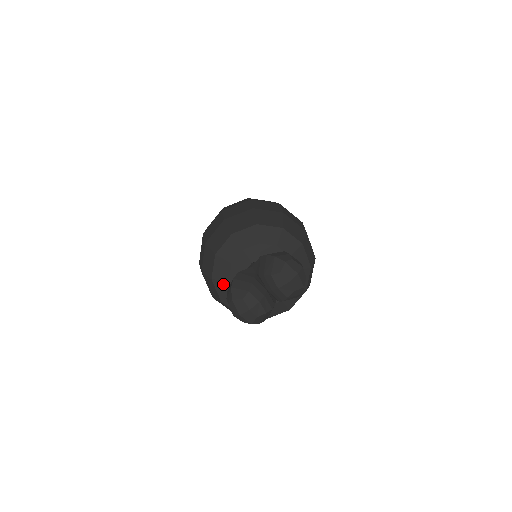
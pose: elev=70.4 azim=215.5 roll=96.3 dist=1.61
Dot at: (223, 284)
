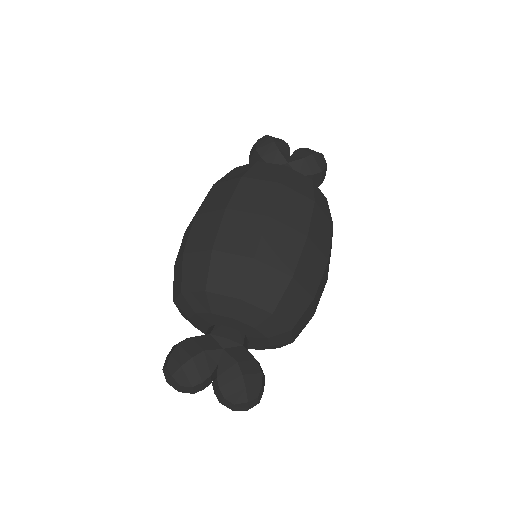
Dot at: (188, 306)
